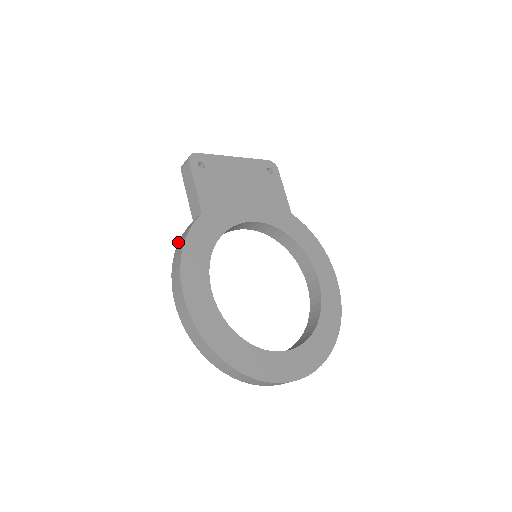
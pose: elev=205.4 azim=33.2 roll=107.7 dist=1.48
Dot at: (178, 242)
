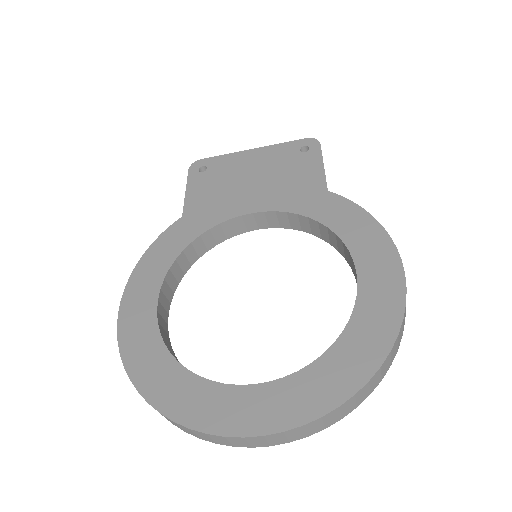
Dot at: occluded
